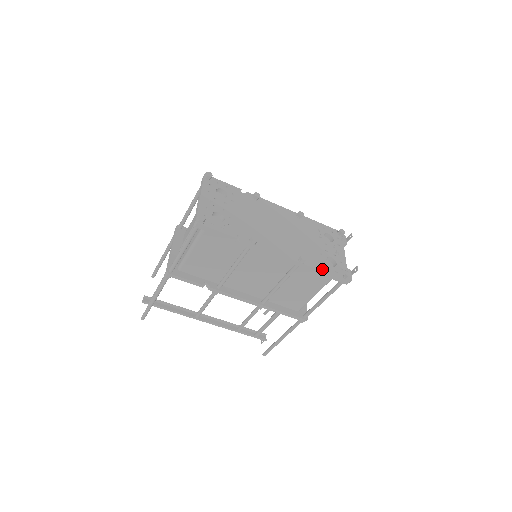
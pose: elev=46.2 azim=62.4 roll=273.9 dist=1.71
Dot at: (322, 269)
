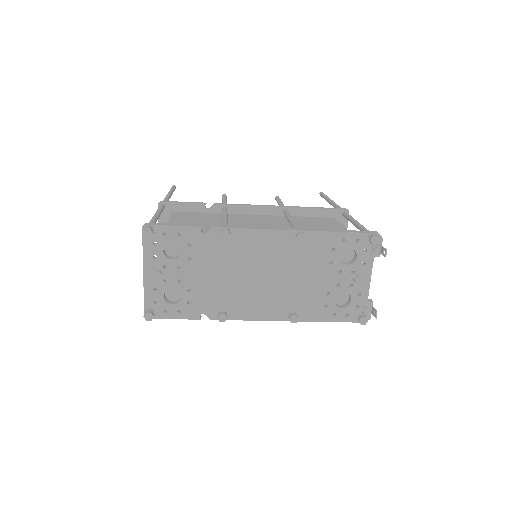
Dot at: (324, 319)
